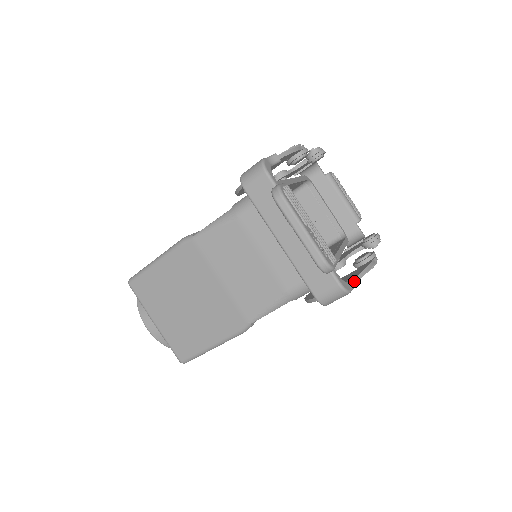
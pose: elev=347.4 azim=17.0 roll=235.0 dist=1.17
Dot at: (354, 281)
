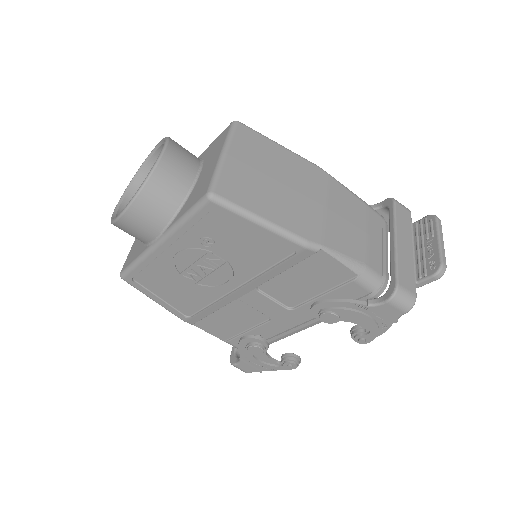
Dot at: occluded
